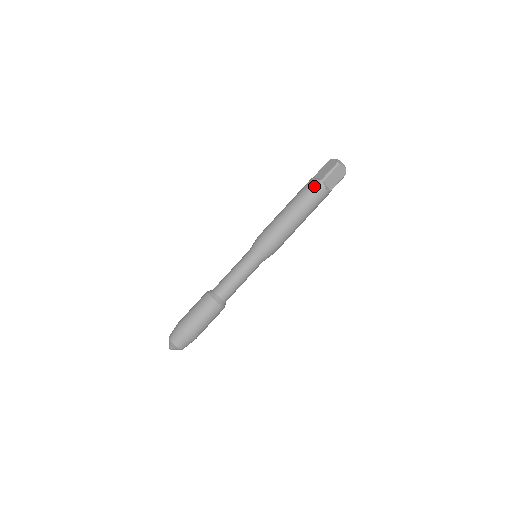
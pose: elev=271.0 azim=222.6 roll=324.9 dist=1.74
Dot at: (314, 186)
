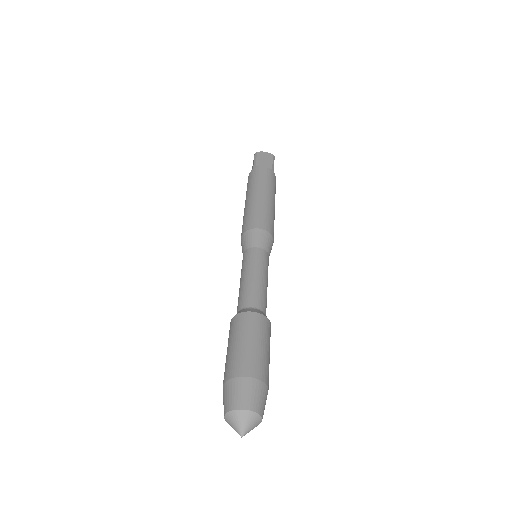
Dot at: (251, 174)
